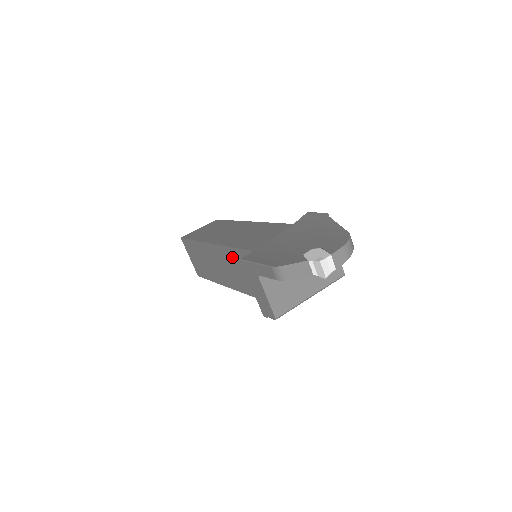
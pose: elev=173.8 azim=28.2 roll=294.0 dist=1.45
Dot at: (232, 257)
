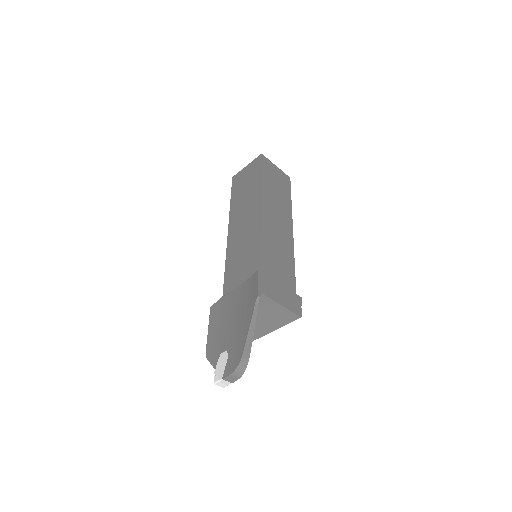
Dot at: occluded
